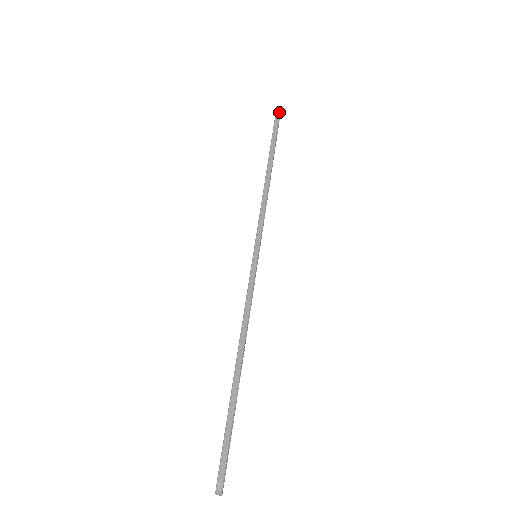
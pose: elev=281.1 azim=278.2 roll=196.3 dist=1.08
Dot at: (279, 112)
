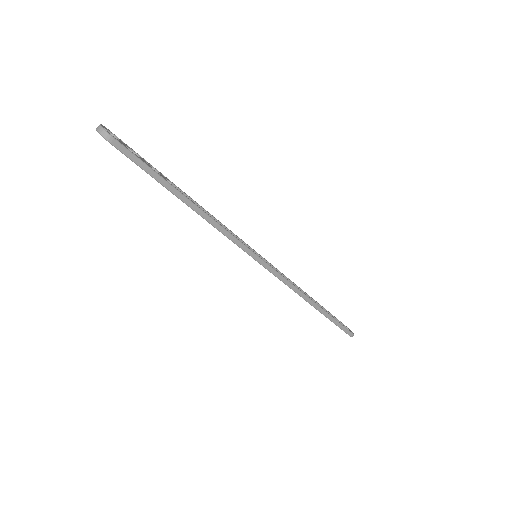
Dot at: (113, 140)
